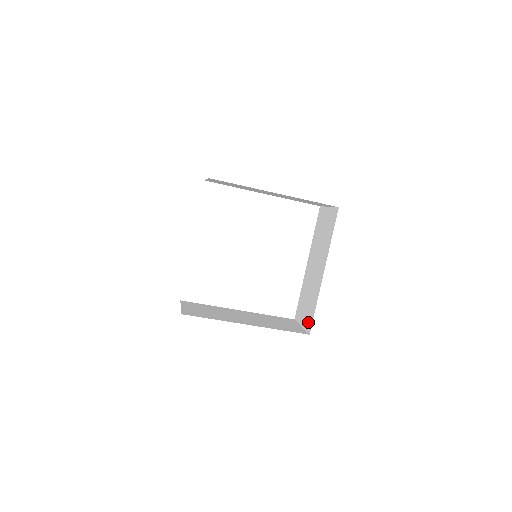
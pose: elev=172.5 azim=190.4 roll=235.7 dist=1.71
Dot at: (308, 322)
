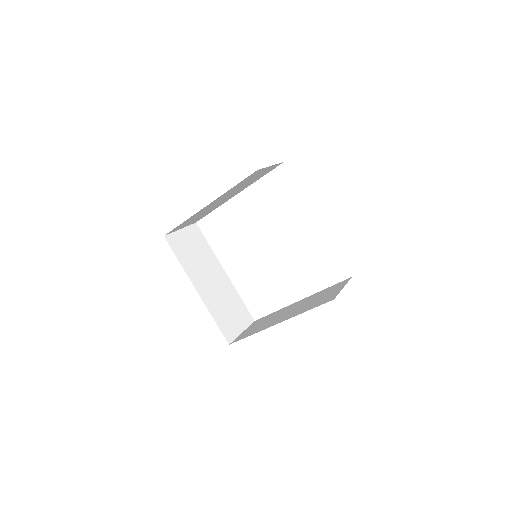
Dot at: (241, 336)
